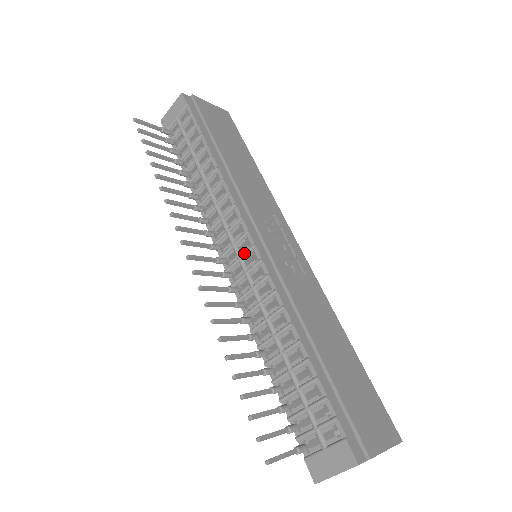
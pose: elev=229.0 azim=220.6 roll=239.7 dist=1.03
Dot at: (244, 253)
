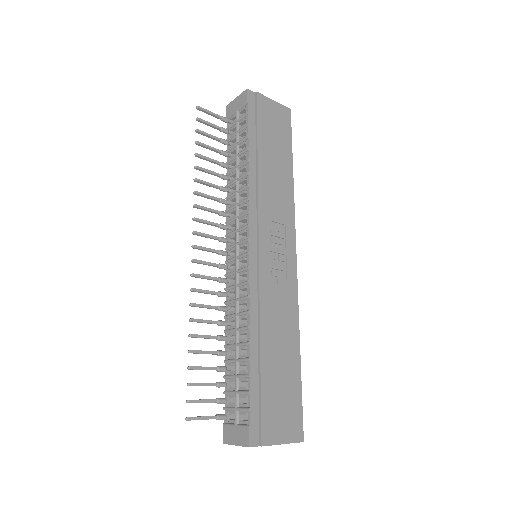
Dot at: (240, 255)
